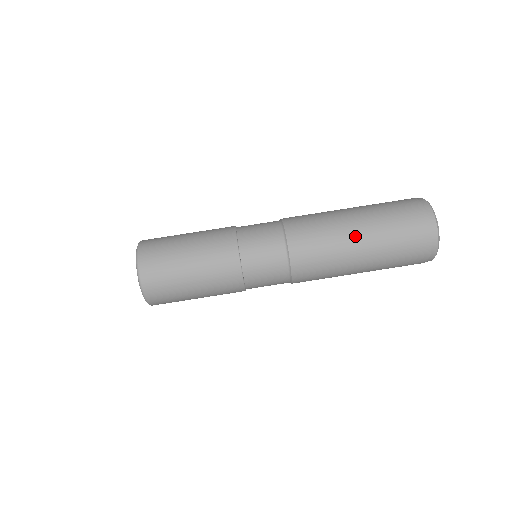
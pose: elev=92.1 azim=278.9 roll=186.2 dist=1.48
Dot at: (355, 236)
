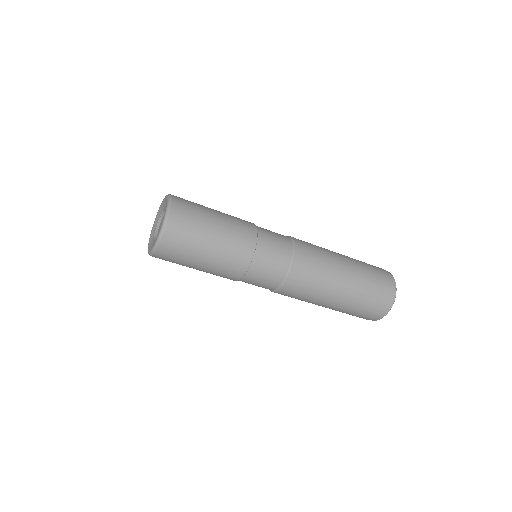
Dot at: (331, 301)
